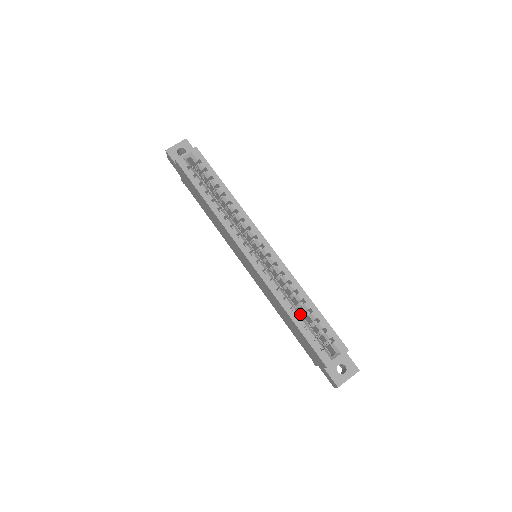
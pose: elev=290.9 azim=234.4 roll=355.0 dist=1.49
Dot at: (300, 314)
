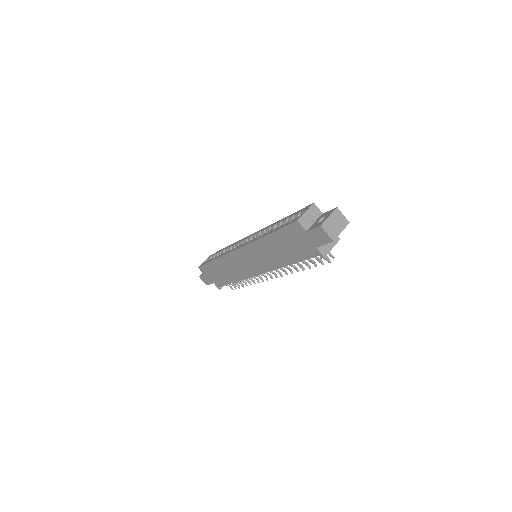
Dot at: occluded
